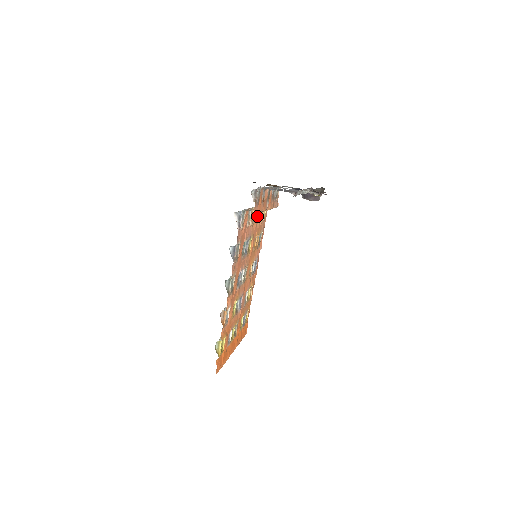
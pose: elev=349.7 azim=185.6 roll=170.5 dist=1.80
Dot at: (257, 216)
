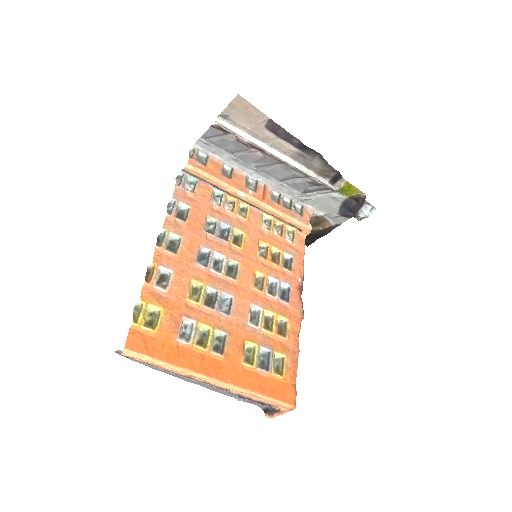
Dot at: (255, 219)
